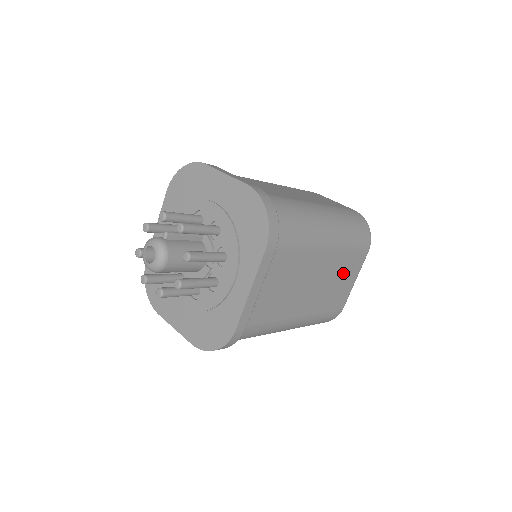
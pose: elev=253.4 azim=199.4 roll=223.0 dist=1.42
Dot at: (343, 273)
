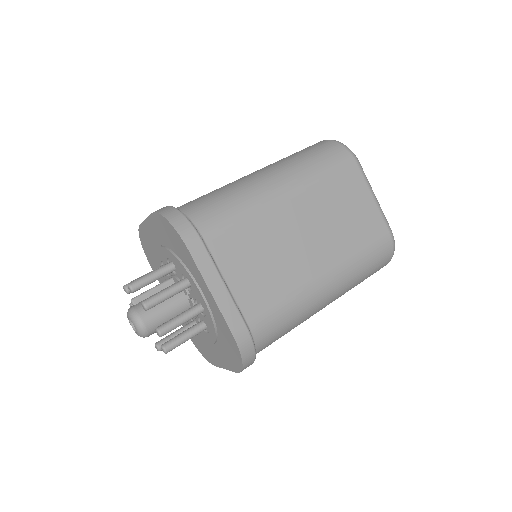
Dot at: (342, 203)
